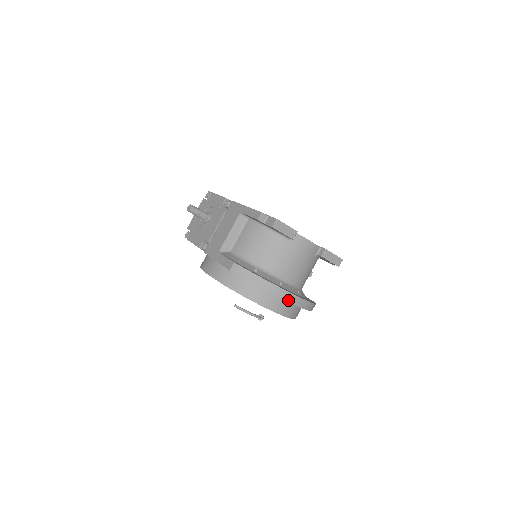
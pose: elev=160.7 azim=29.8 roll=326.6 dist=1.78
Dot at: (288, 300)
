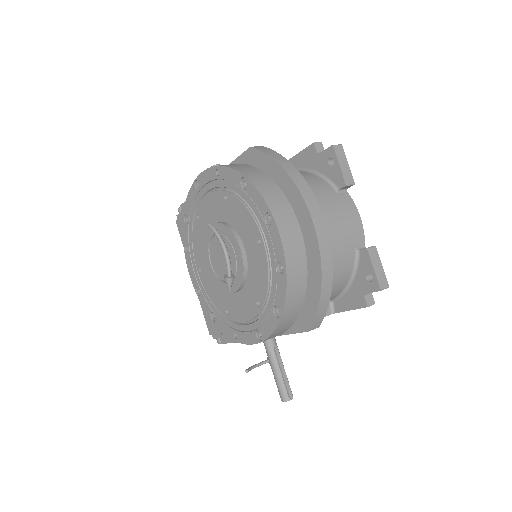
Dot at: (311, 213)
